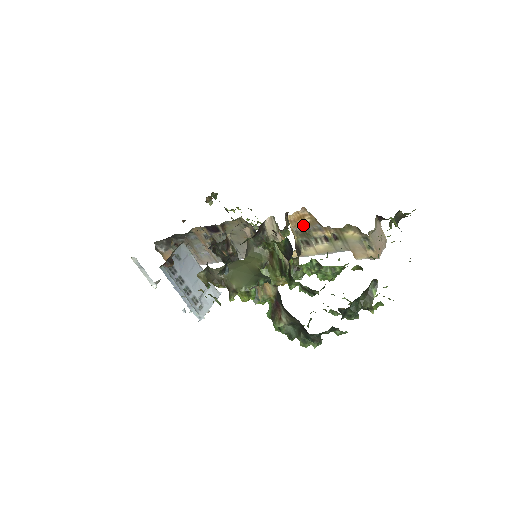
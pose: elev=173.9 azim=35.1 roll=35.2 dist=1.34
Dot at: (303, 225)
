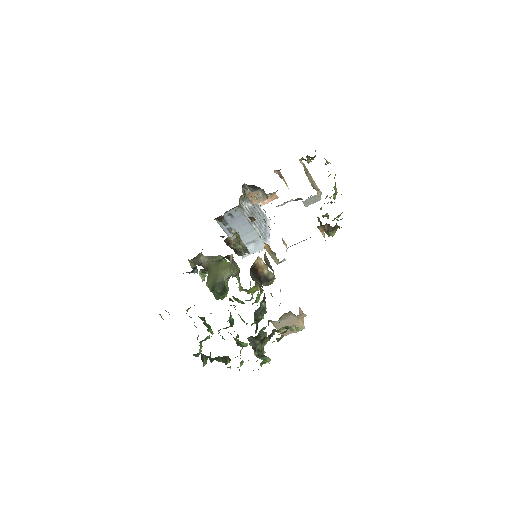
Dot at: occluded
